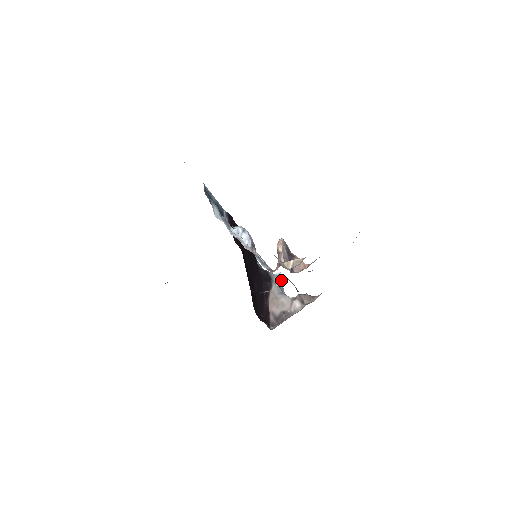
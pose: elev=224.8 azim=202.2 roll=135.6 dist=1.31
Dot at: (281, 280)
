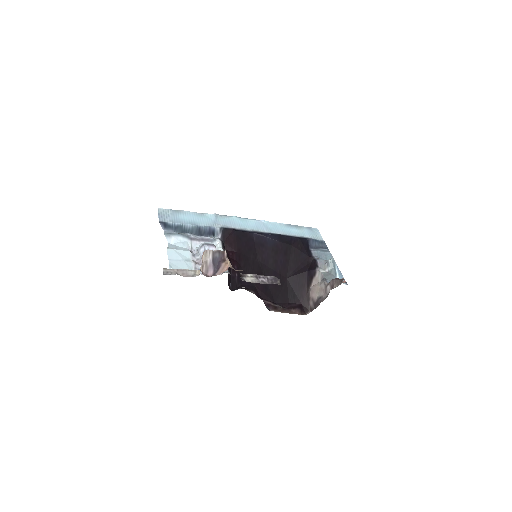
Dot at: (336, 265)
